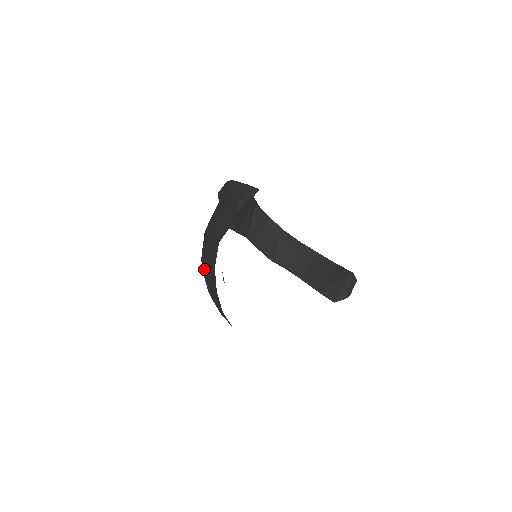
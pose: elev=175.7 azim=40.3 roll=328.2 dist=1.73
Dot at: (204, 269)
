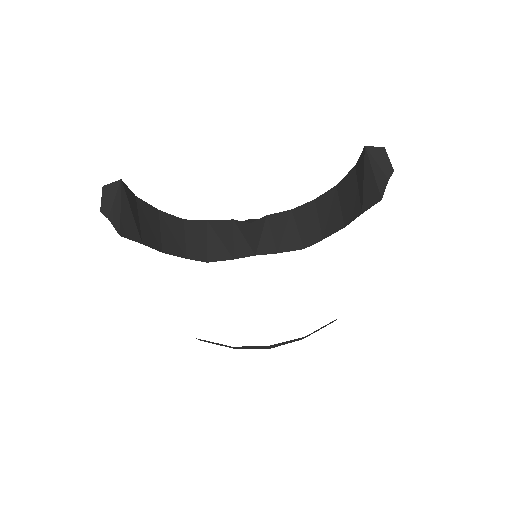
Dot at: occluded
